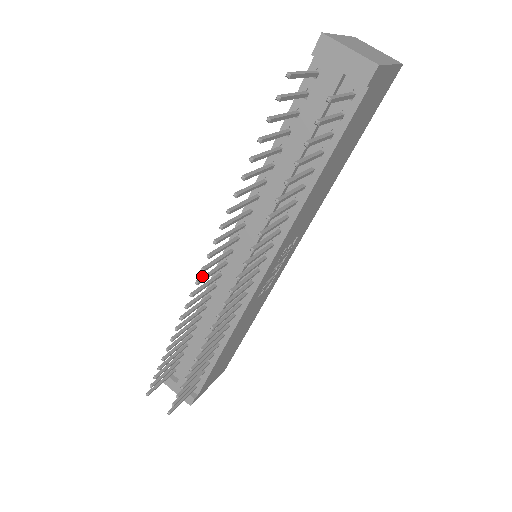
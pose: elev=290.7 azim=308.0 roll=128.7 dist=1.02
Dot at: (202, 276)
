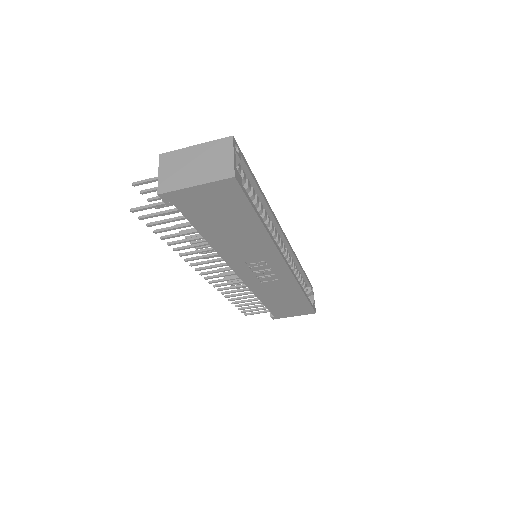
Dot at: occluded
